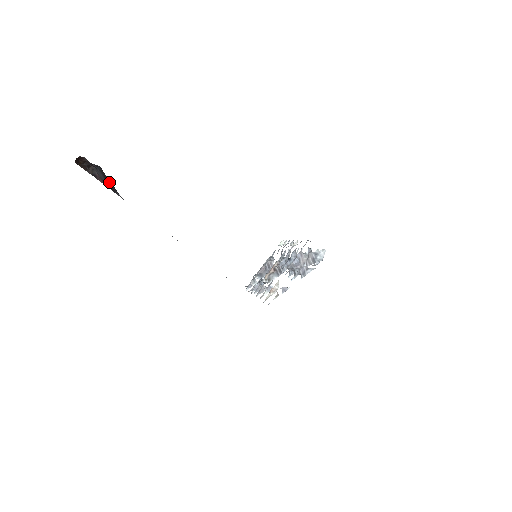
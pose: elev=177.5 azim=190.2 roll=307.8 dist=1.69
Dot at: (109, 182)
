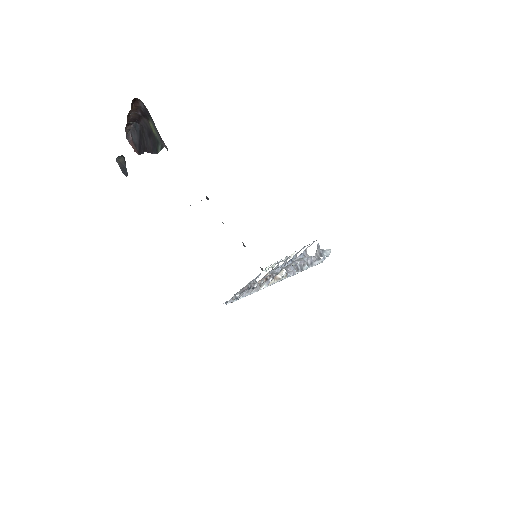
Dot at: (145, 140)
